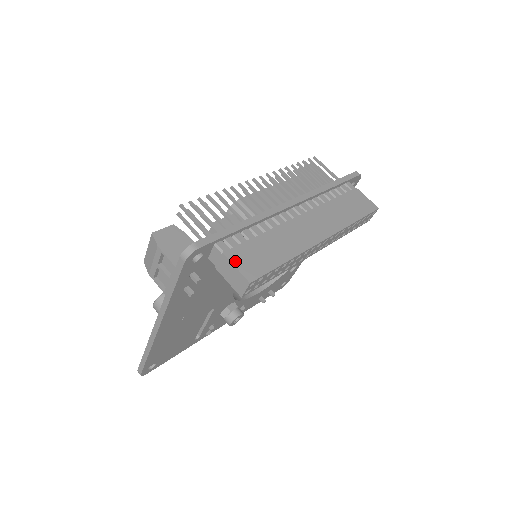
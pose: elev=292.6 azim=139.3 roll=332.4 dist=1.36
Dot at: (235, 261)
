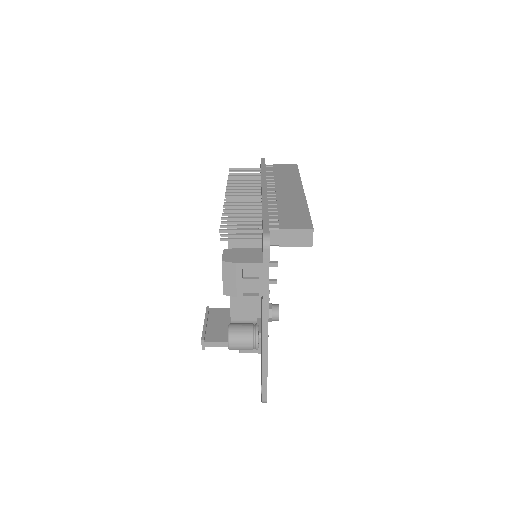
Dot at: (291, 227)
